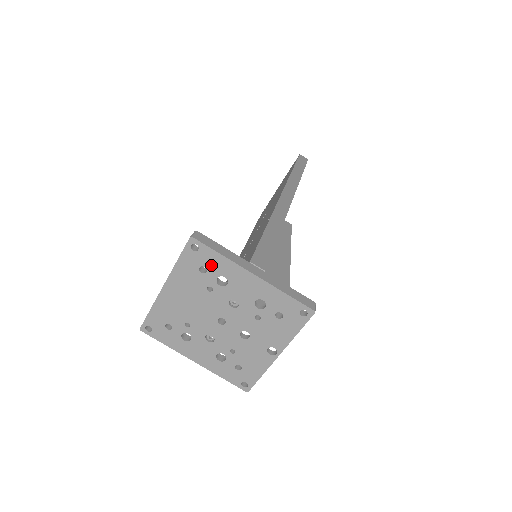
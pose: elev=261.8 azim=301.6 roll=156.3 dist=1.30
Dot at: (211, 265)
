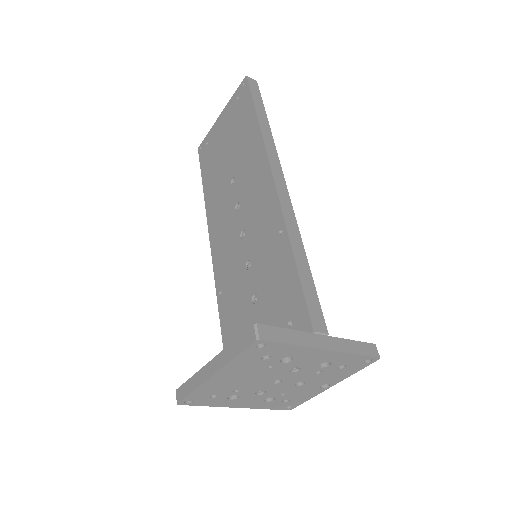
Dot at: (277, 353)
